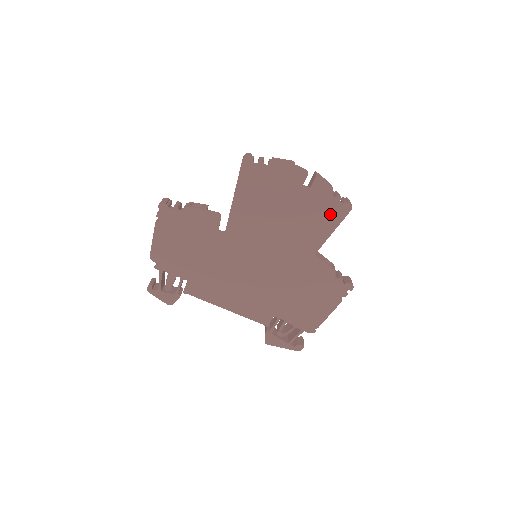
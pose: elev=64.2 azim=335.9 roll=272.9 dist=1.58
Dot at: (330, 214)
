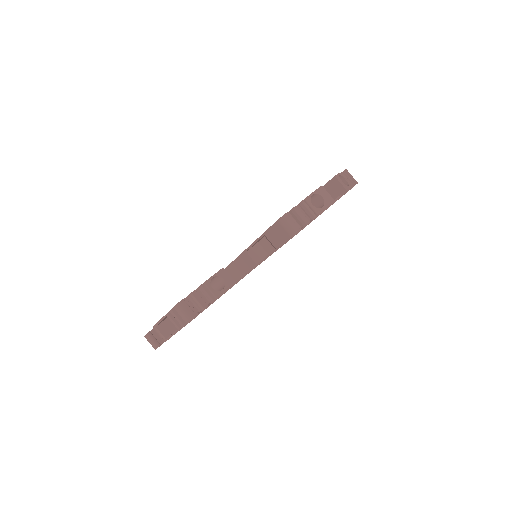
Dot at: occluded
